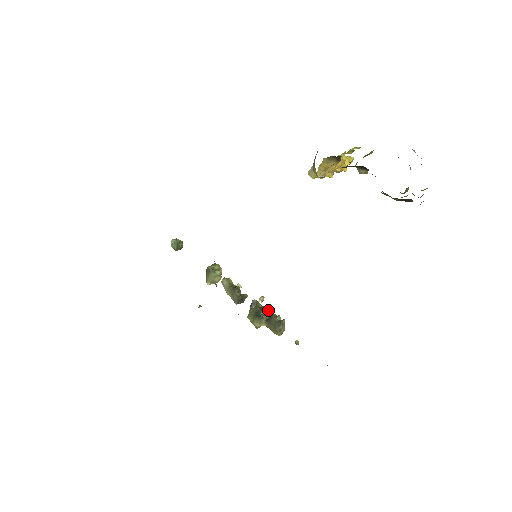
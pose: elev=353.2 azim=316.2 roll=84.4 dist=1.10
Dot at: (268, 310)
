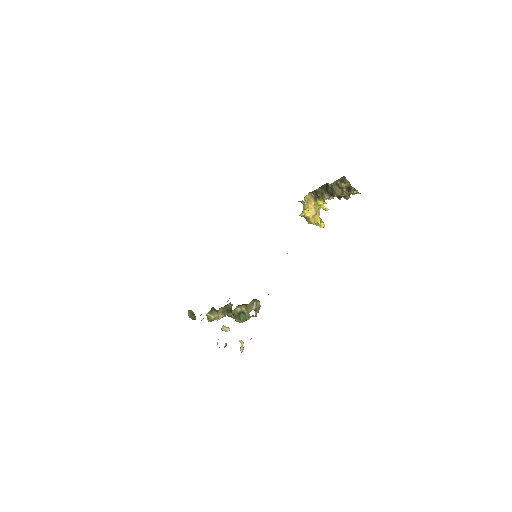
Dot at: occluded
